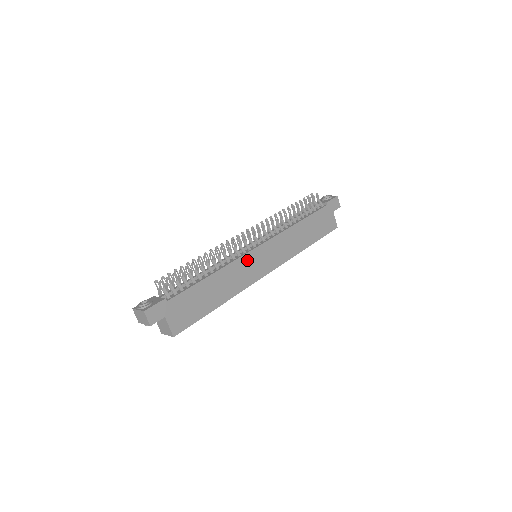
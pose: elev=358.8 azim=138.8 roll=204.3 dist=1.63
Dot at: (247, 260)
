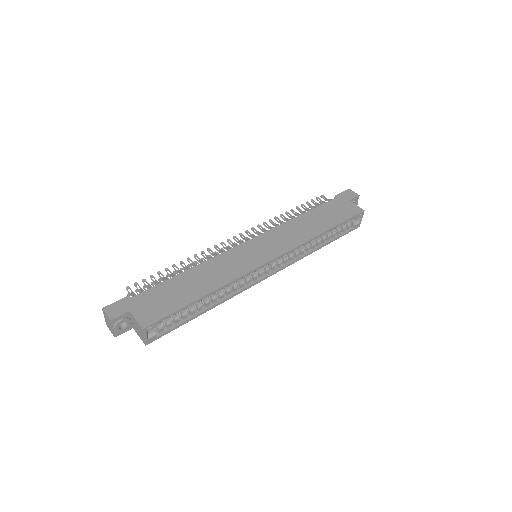
Dot at: (235, 253)
